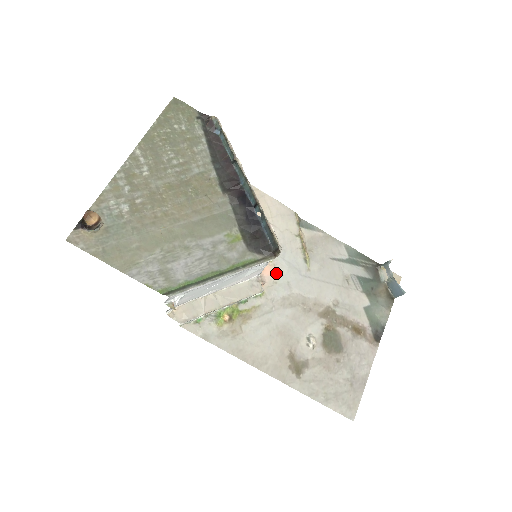
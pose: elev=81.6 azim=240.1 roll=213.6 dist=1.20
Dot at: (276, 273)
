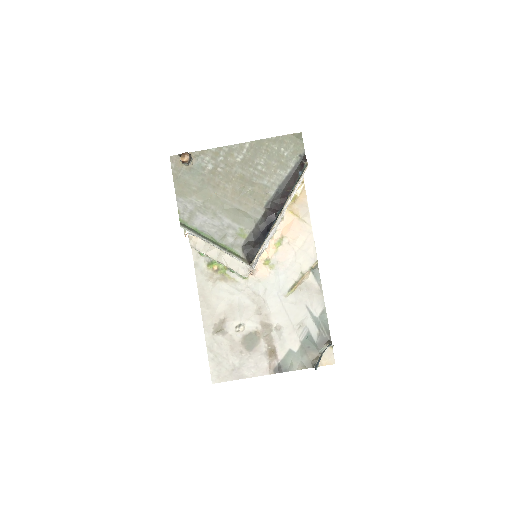
Dot at: (266, 277)
